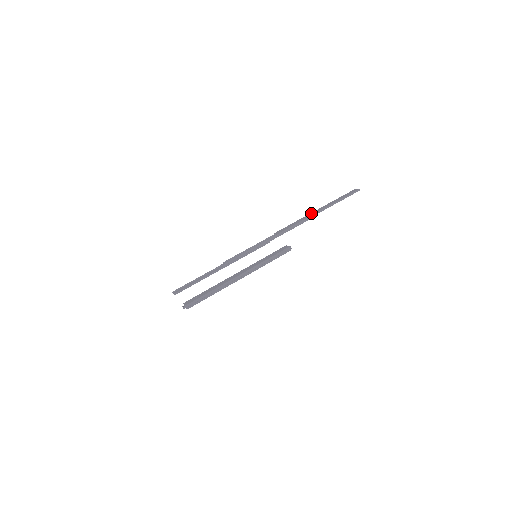
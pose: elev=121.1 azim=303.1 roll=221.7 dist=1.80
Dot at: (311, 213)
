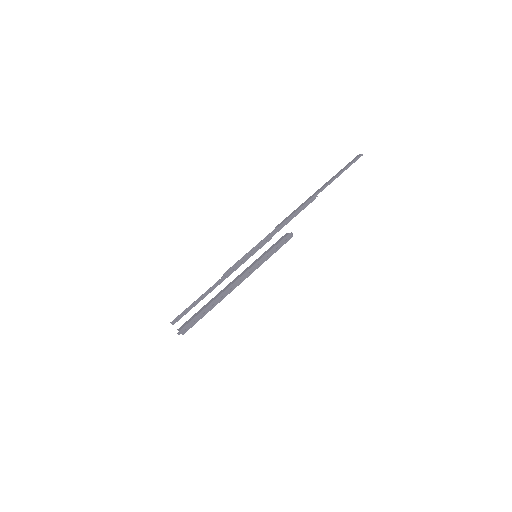
Dot at: (312, 195)
